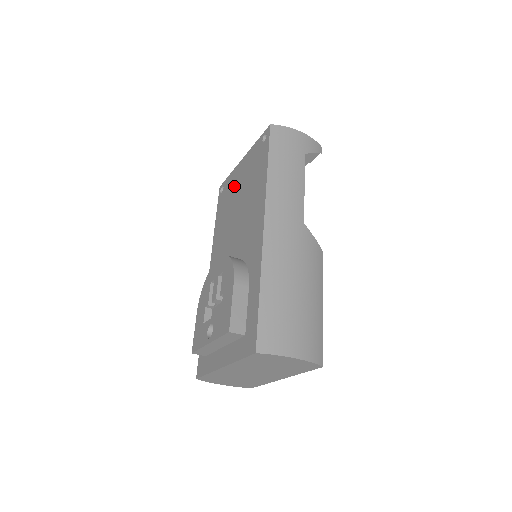
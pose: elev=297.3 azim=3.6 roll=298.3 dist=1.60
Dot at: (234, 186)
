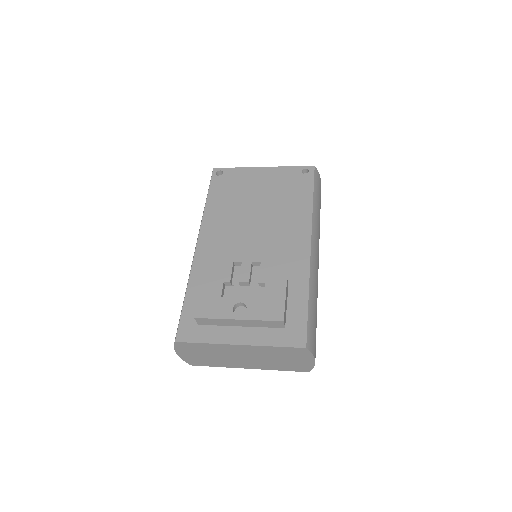
Dot at: (249, 184)
